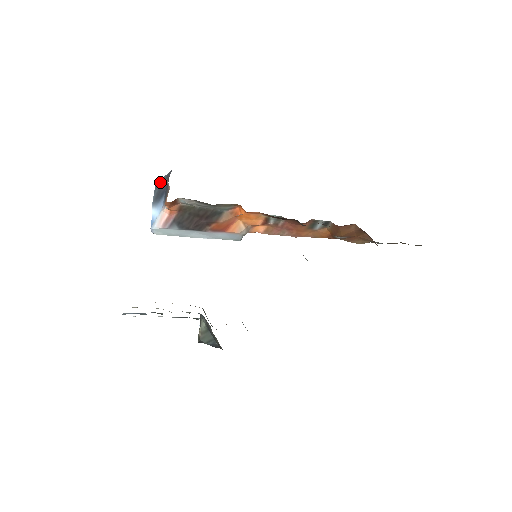
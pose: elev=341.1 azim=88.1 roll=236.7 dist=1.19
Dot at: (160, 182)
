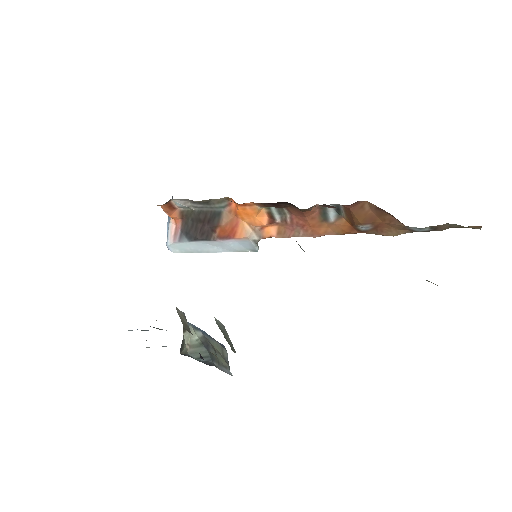
Dot at: occluded
